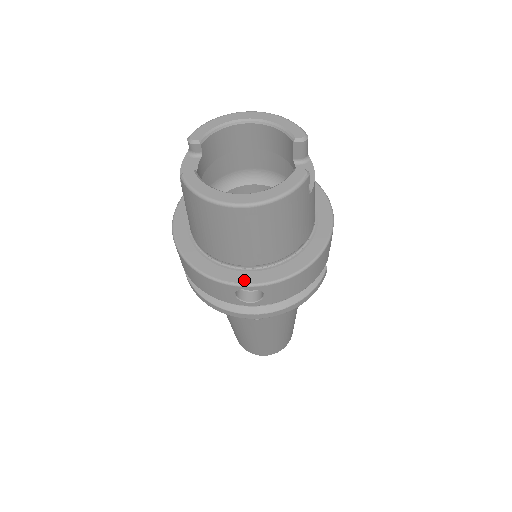
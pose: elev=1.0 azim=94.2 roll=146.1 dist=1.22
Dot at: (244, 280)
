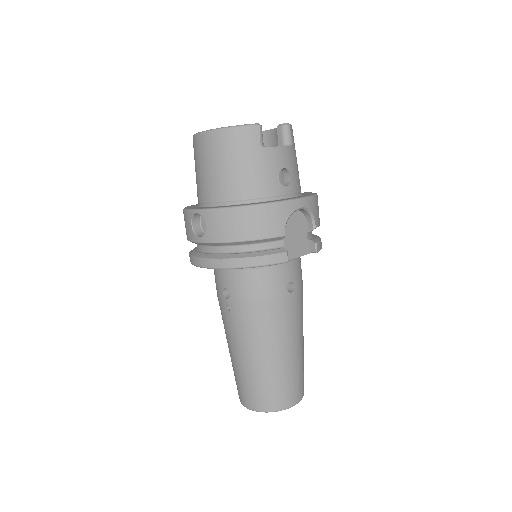
Dot at: (198, 208)
